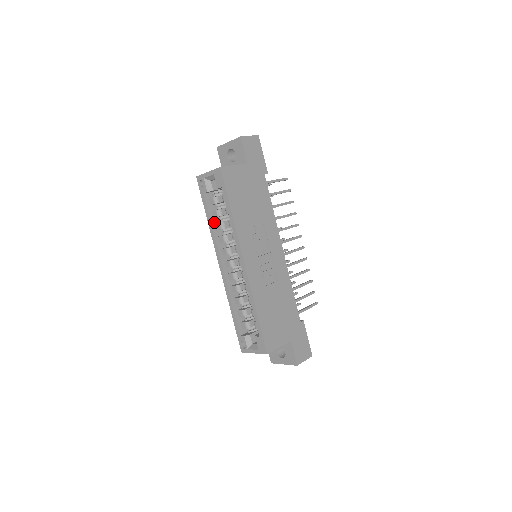
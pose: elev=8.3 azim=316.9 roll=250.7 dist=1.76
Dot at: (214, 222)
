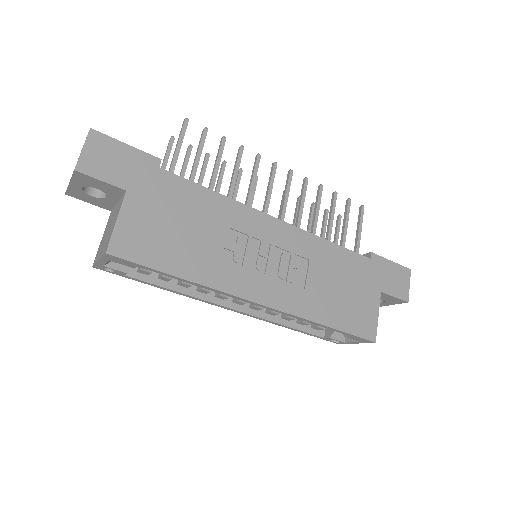
Dot at: (174, 284)
